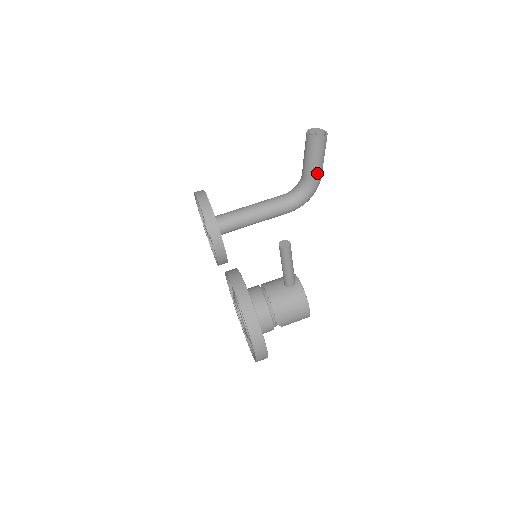
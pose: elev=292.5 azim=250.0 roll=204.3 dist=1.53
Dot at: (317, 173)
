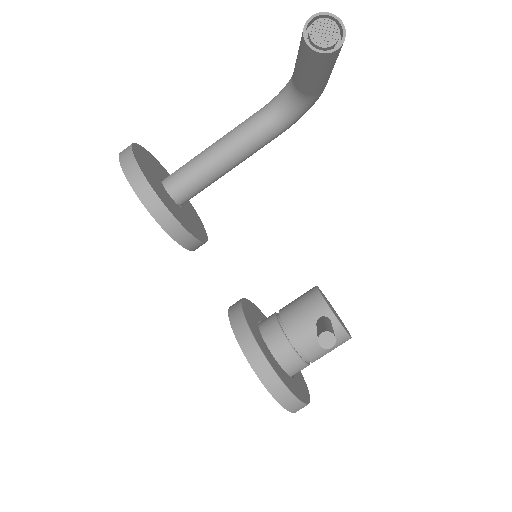
Dot at: (323, 86)
